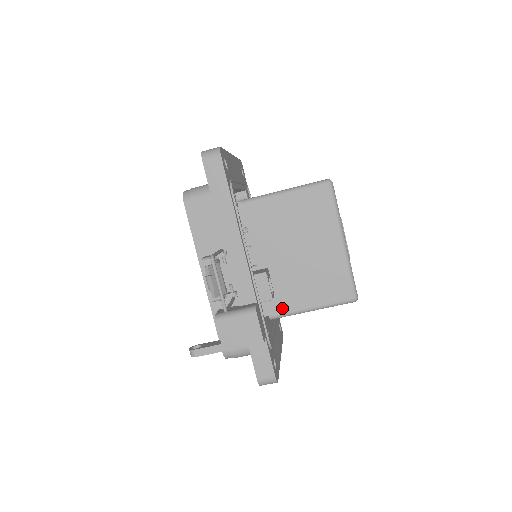
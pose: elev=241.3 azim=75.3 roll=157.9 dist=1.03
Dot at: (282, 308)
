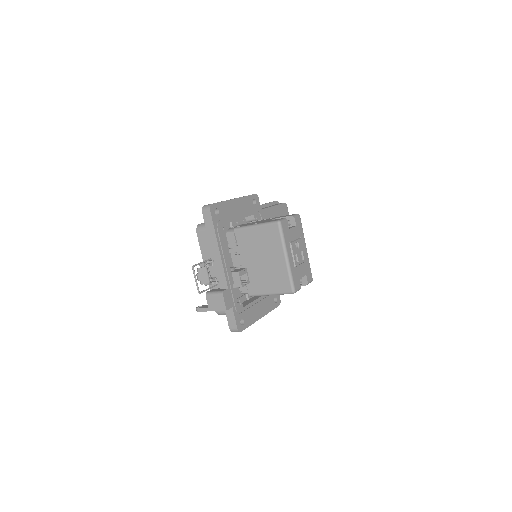
Dot at: (255, 291)
